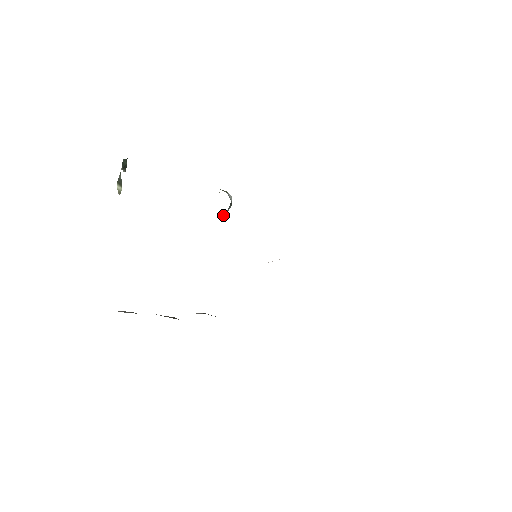
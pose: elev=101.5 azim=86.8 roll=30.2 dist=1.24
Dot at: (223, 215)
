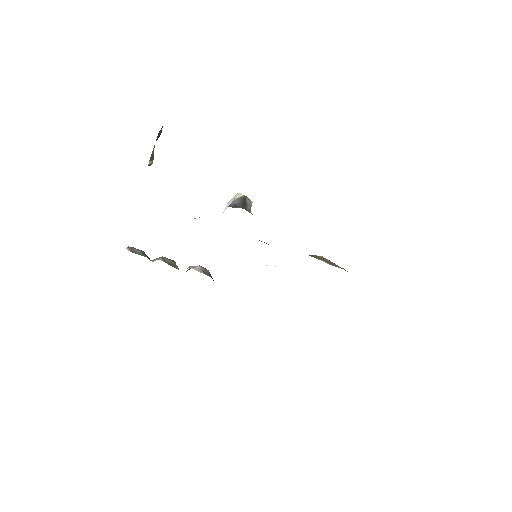
Dot at: occluded
